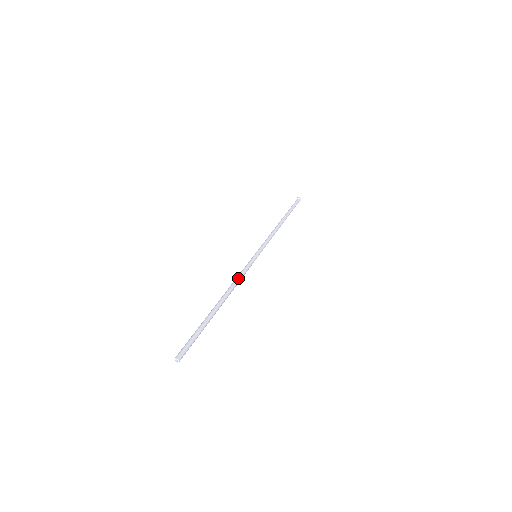
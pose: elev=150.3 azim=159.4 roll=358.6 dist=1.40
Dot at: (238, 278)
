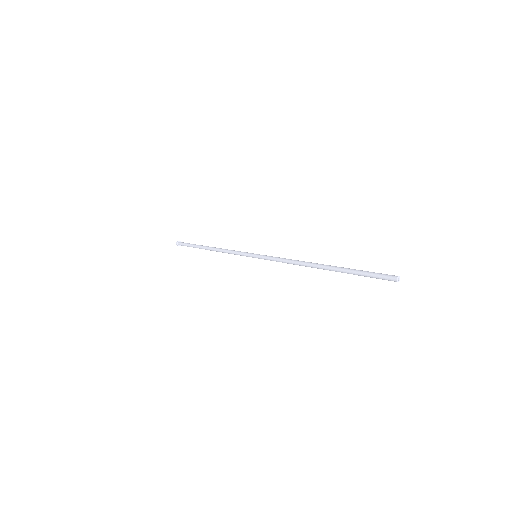
Dot at: (288, 259)
